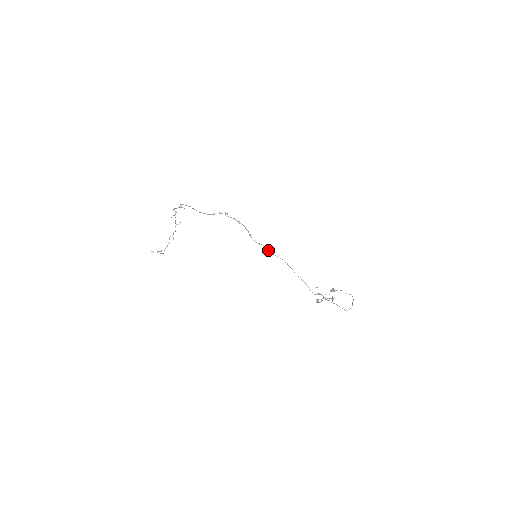
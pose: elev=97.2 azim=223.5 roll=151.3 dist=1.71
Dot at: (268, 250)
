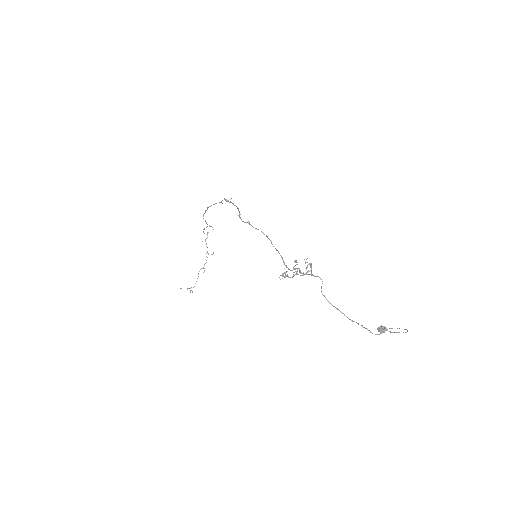
Dot at: (249, 223)
